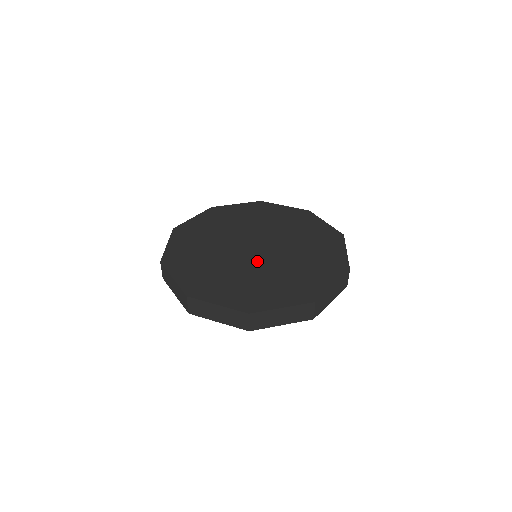
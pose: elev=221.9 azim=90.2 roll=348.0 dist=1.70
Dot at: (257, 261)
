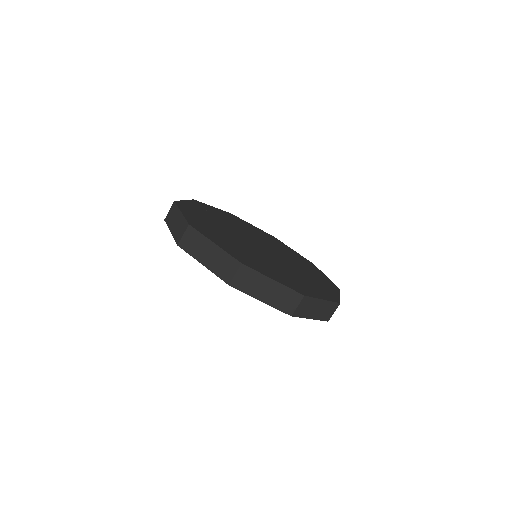
Dot at: (272, 258)
